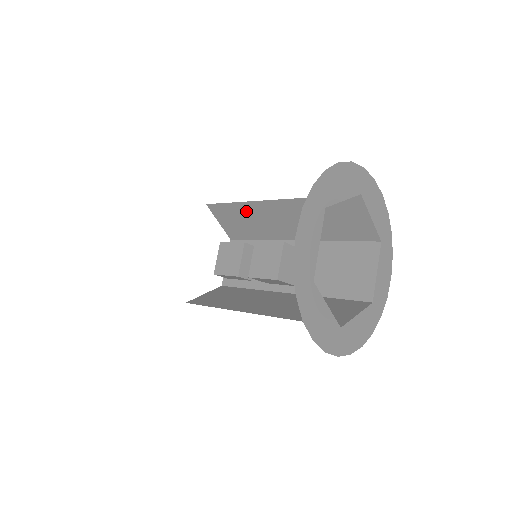
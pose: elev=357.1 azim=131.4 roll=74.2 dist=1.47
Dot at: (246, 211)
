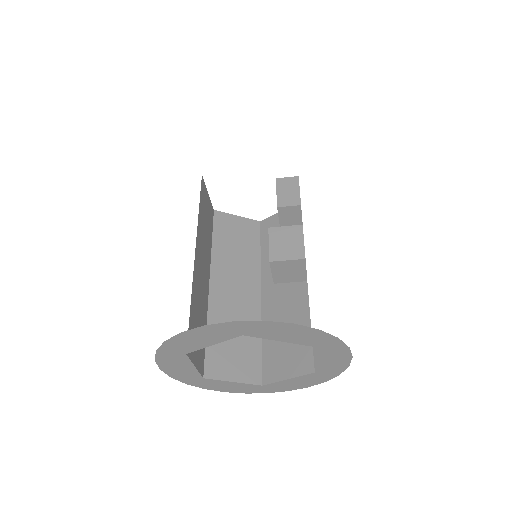
Dot at: occluded
